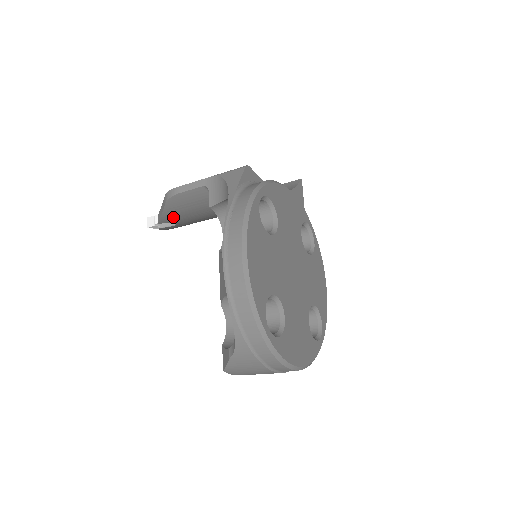
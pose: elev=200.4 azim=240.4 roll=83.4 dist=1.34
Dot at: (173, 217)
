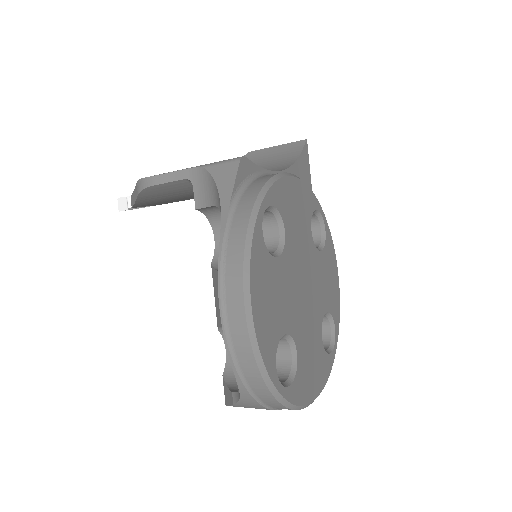
Dot at: (150, 203)
